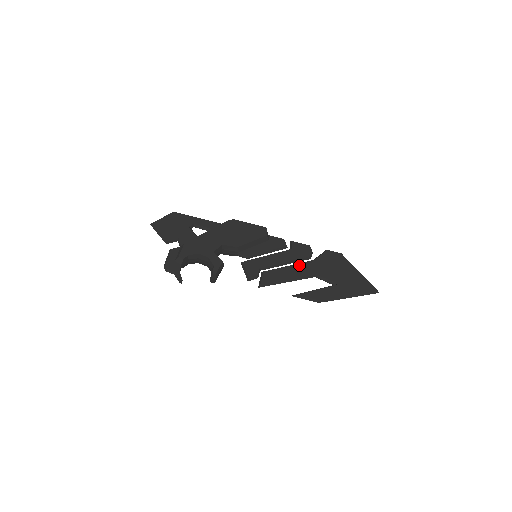
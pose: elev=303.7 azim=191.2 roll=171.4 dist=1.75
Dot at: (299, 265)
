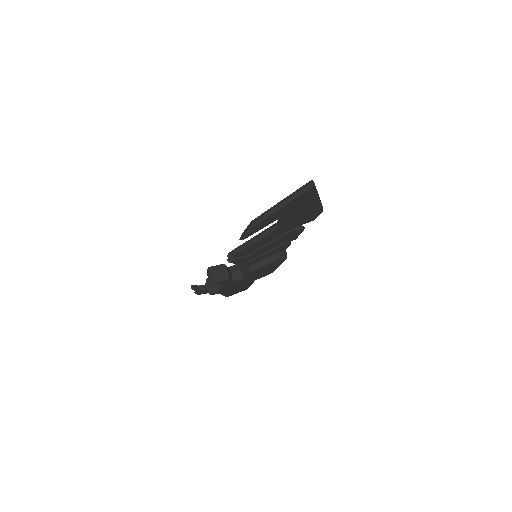
Dot at: occluded
